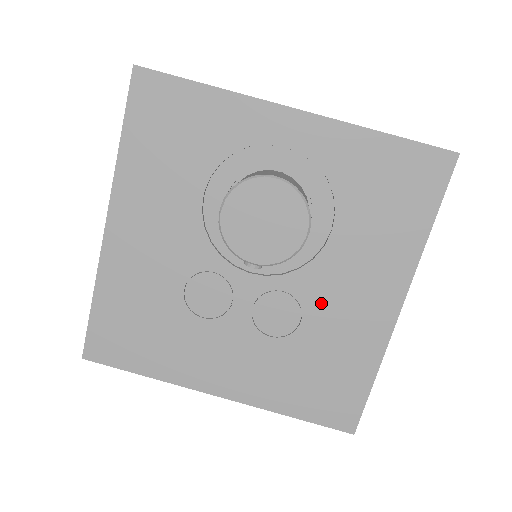
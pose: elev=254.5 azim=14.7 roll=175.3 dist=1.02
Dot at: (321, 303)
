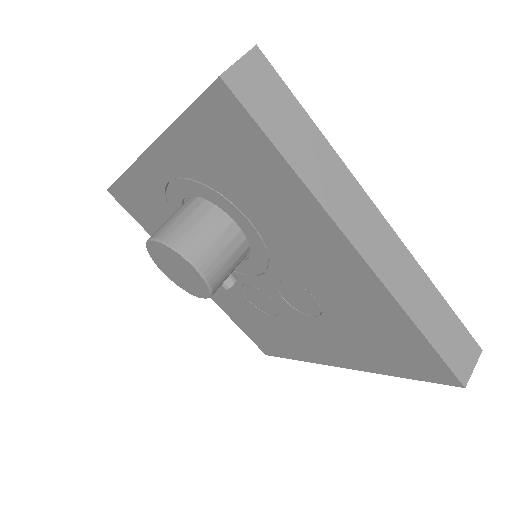
Dot at: (309, 279)
